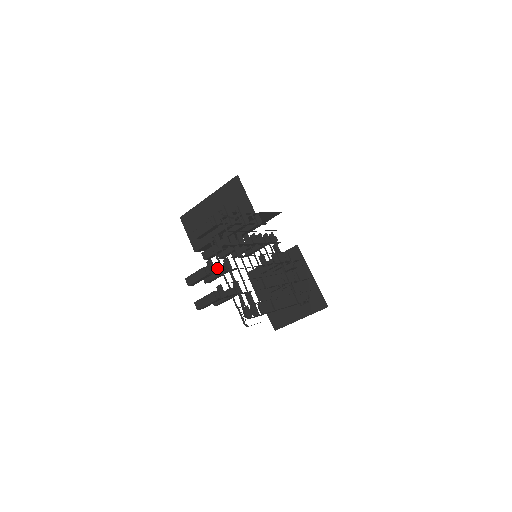
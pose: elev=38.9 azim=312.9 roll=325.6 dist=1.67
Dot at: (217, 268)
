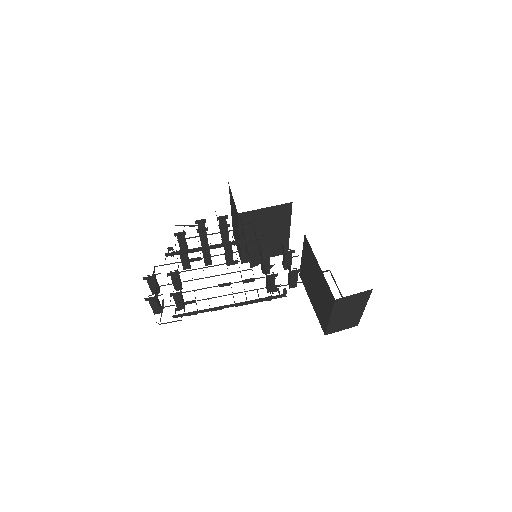
Dot at: occluded
